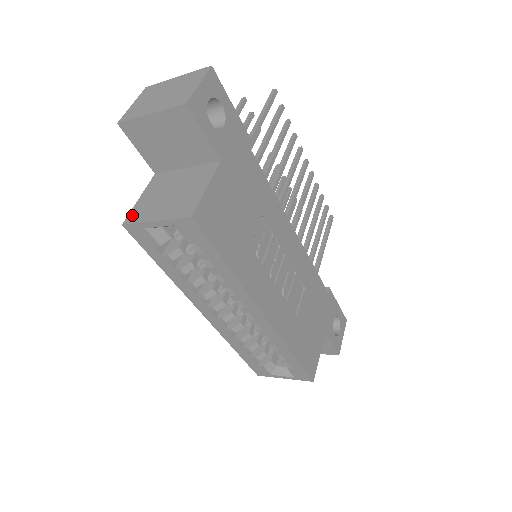
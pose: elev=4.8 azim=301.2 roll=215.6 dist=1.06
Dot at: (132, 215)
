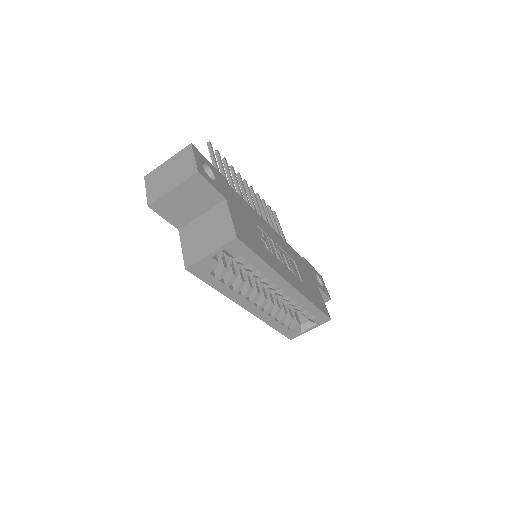
Dot at: (188, 260)
